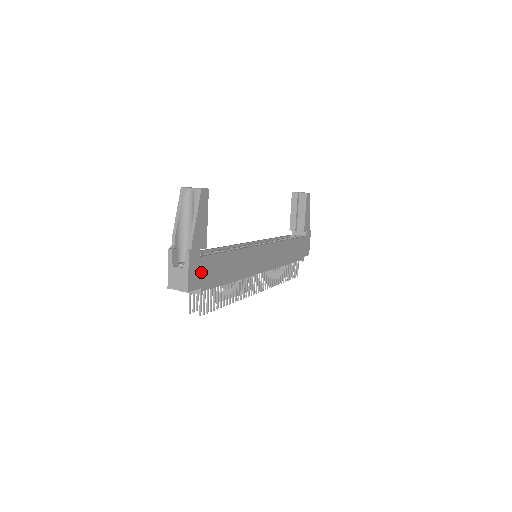
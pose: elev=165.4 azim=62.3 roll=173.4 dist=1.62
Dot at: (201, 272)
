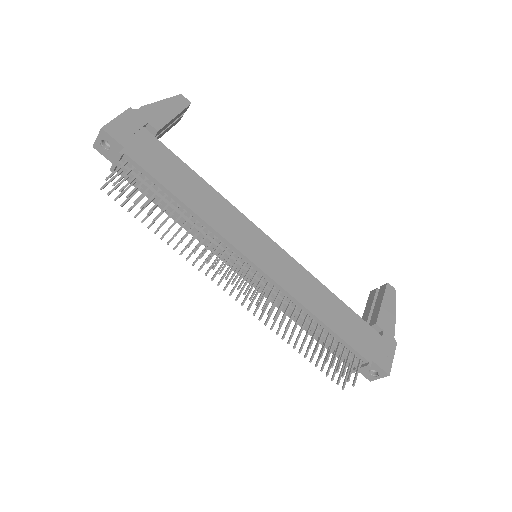
Dot at: (135, 138)
